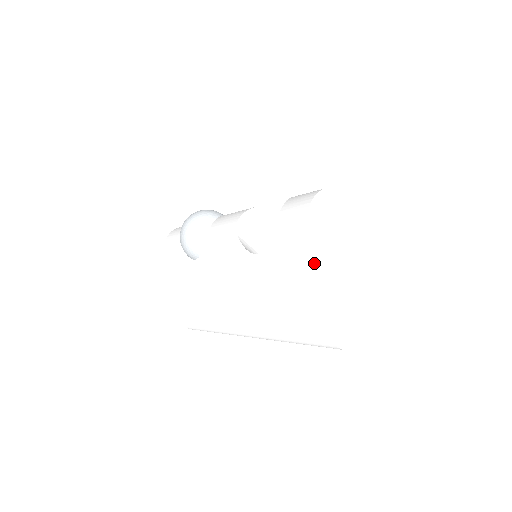
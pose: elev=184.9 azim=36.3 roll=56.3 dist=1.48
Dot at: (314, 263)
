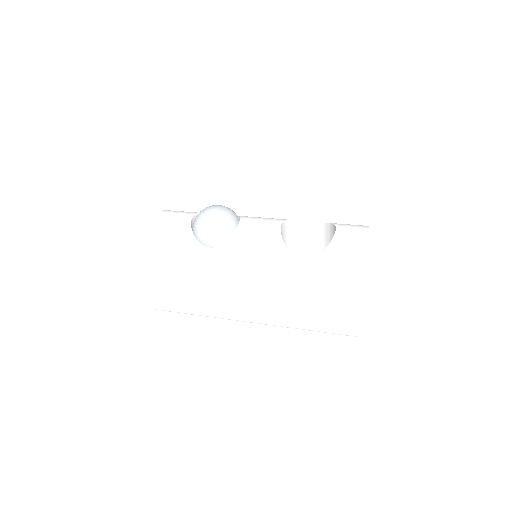
Dot at: occluded
